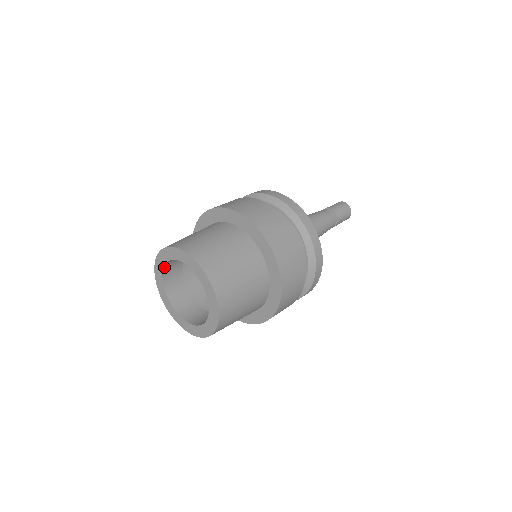
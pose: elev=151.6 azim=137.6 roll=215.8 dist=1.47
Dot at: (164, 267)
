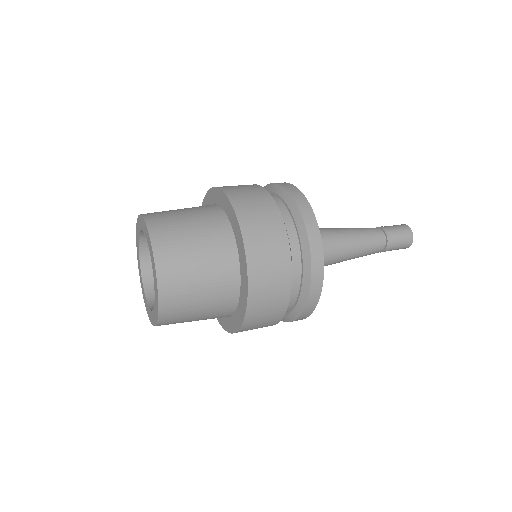
Dot at: (141, 231)
